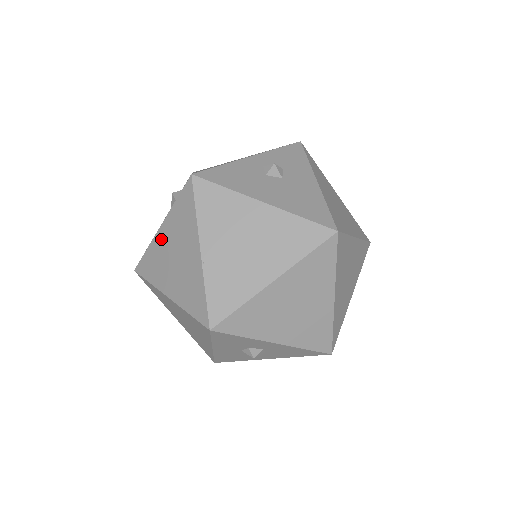
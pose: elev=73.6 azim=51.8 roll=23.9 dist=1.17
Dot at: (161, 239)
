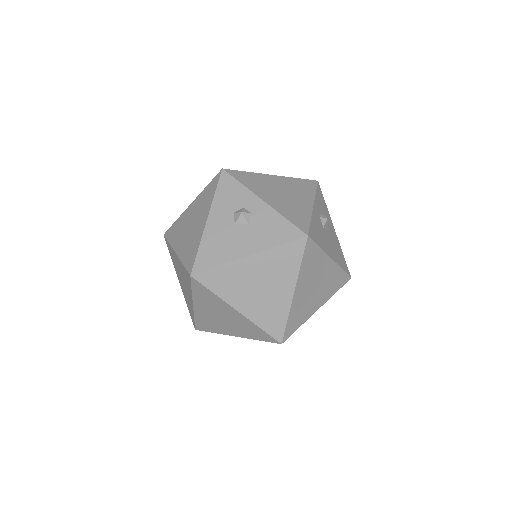
Dot at: (246, 266)
